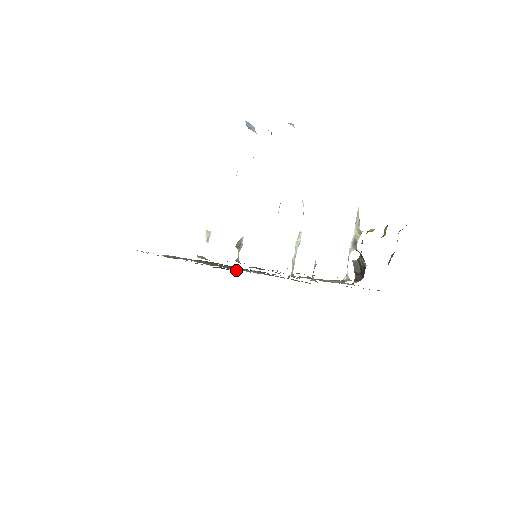
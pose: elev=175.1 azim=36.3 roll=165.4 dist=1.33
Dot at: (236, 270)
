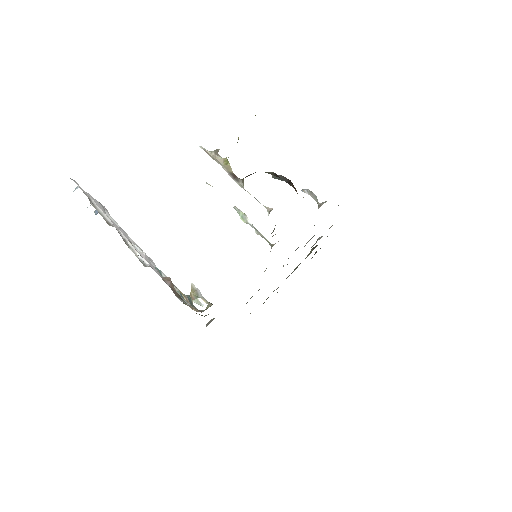
Dot at: occluded
